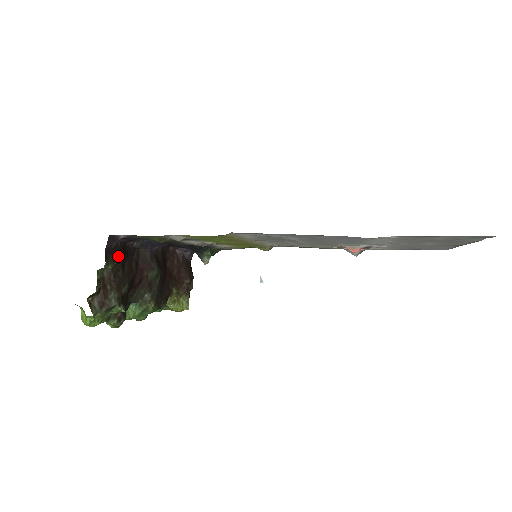
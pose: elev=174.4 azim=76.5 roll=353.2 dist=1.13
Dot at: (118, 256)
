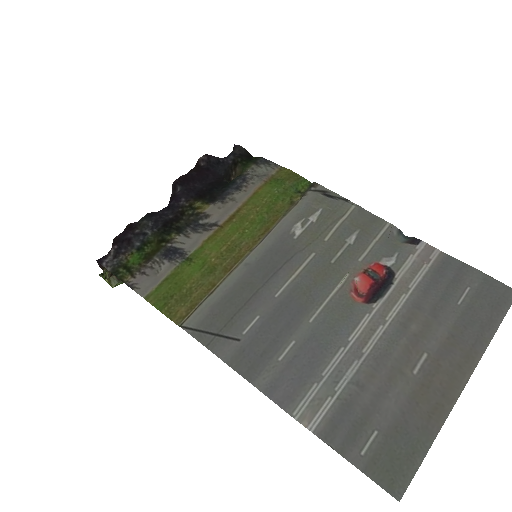
Dot at: occluded
